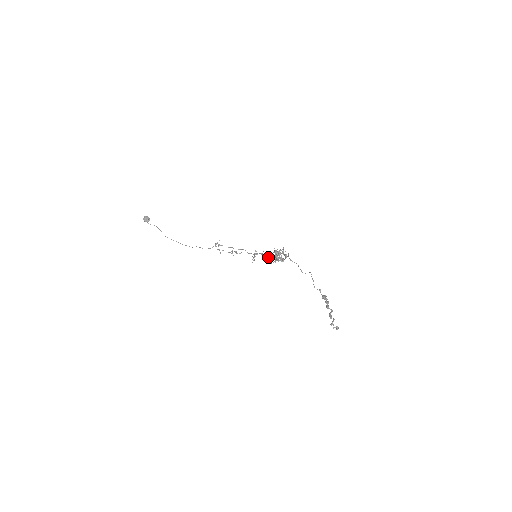
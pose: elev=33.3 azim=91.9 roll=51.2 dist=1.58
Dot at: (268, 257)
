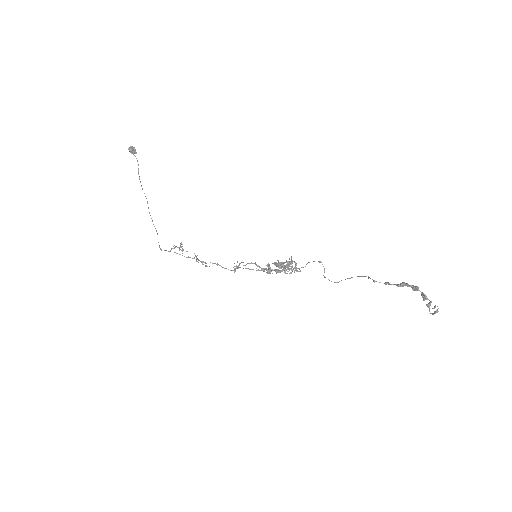
Dot at: occluded
